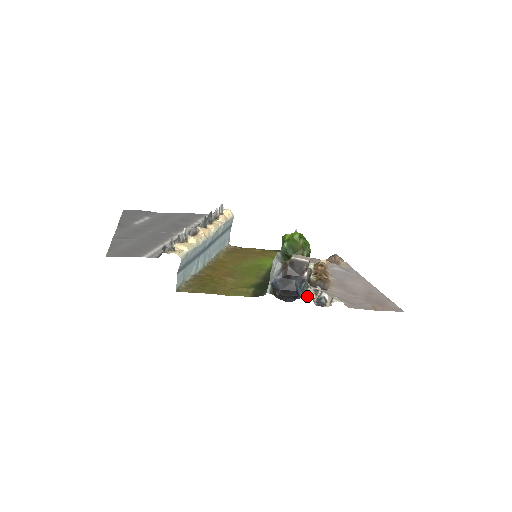
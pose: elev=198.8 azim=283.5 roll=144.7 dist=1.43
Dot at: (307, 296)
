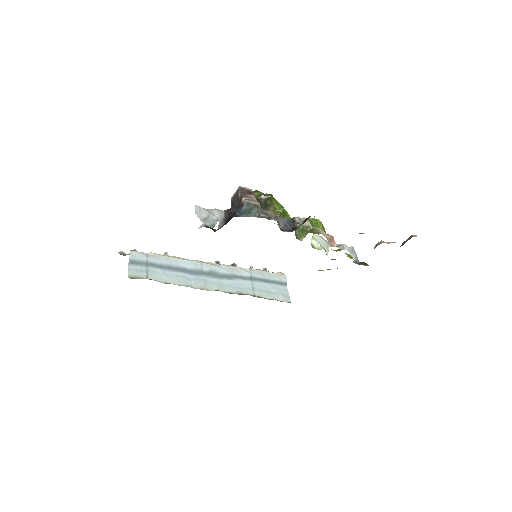
Dot at: occluded
